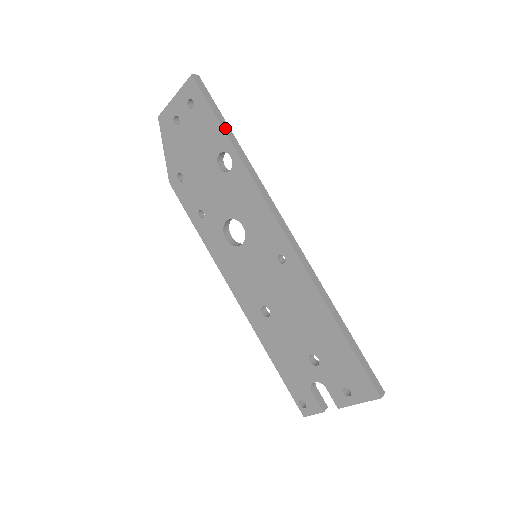
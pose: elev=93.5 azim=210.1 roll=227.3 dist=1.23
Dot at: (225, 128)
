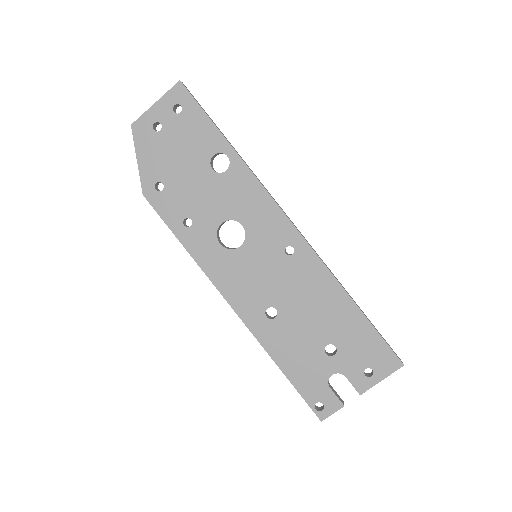
Dot at: (219, 130)
